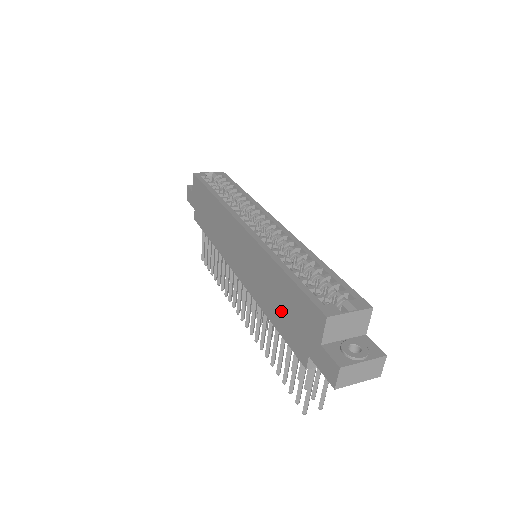
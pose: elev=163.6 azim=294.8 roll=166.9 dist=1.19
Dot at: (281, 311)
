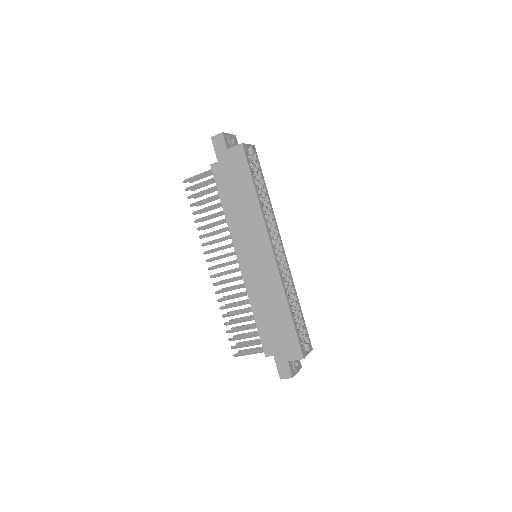
Dot at: (269, 323)
